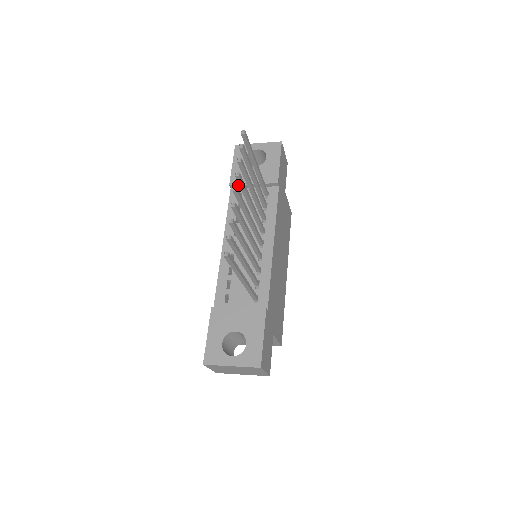
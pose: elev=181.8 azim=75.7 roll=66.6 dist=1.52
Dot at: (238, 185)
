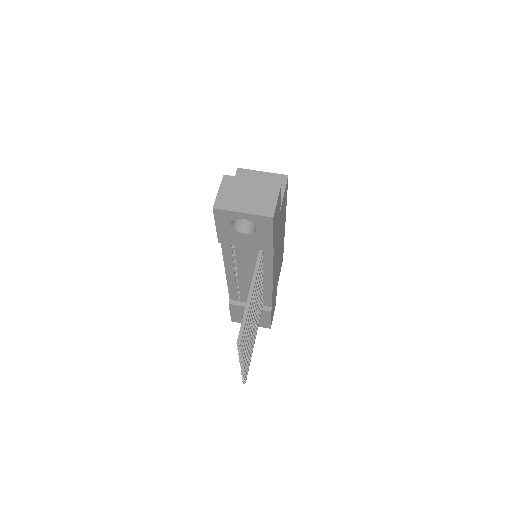
Dot at: occluded
